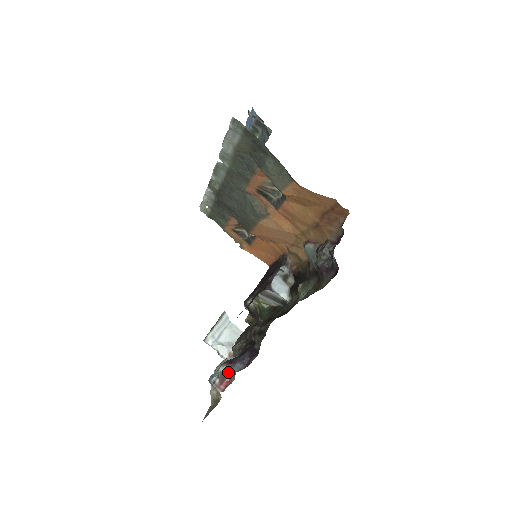
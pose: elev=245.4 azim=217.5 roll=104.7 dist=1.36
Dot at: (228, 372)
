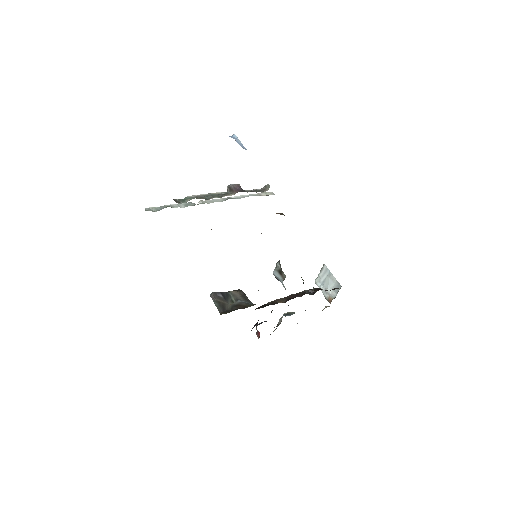
Dot at: occluded
